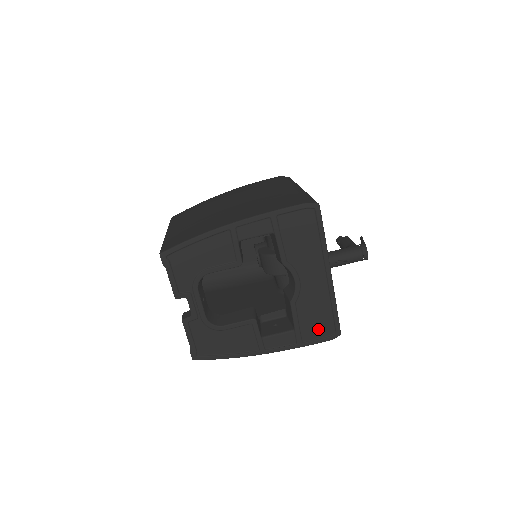
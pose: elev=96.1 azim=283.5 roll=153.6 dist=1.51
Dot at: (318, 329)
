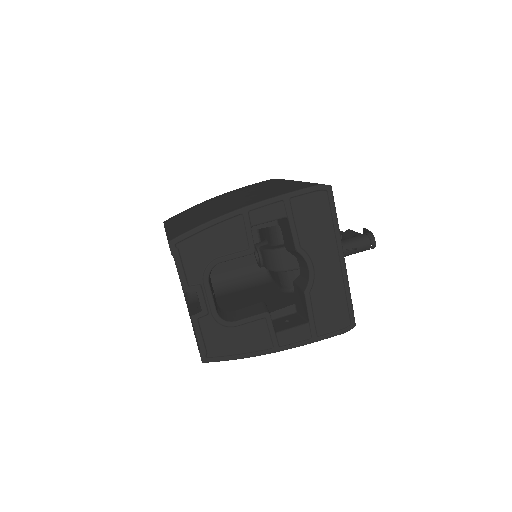
Dot at: (333, 321)
